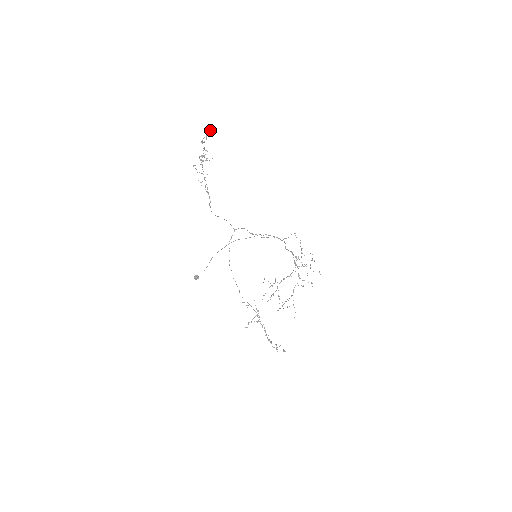
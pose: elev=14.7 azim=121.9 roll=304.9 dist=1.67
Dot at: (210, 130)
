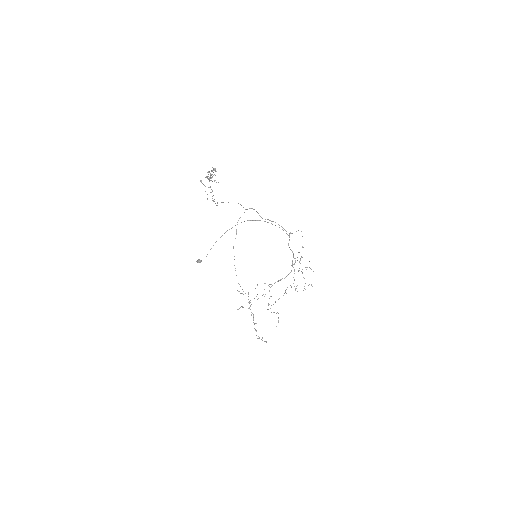
Dot at: occluded
